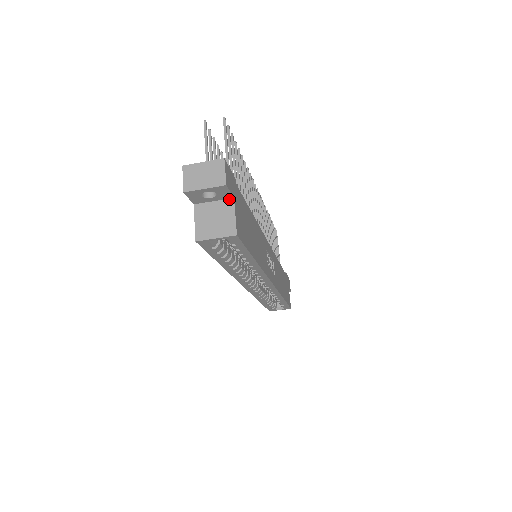
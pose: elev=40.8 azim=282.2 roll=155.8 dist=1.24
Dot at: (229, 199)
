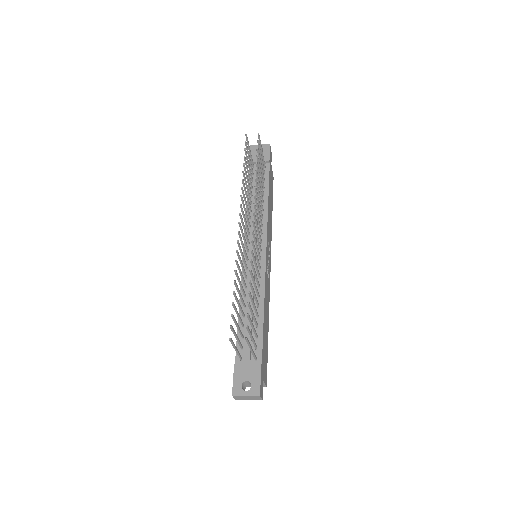
Dot at: occluded
